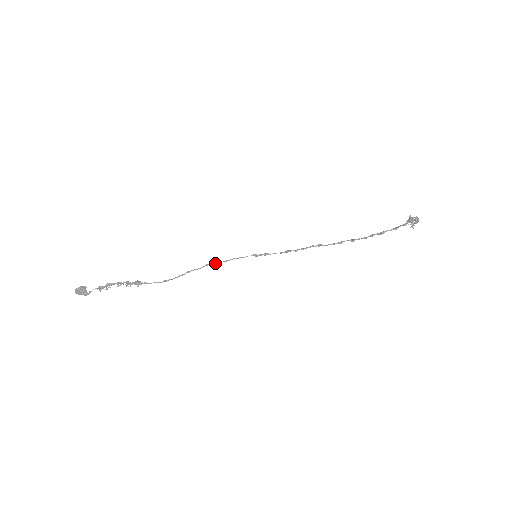
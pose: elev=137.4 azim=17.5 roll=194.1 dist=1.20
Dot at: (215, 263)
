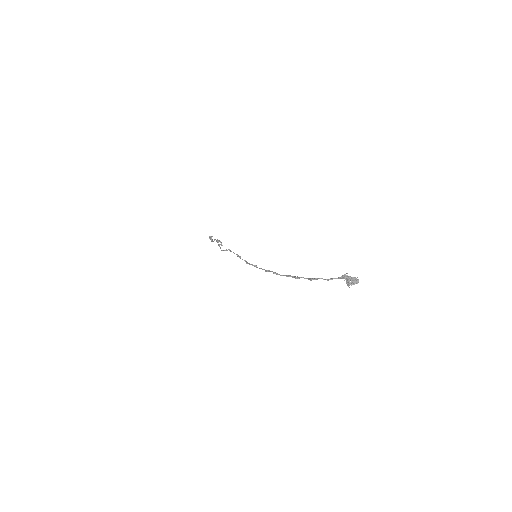
Dot at: (230, 250)
